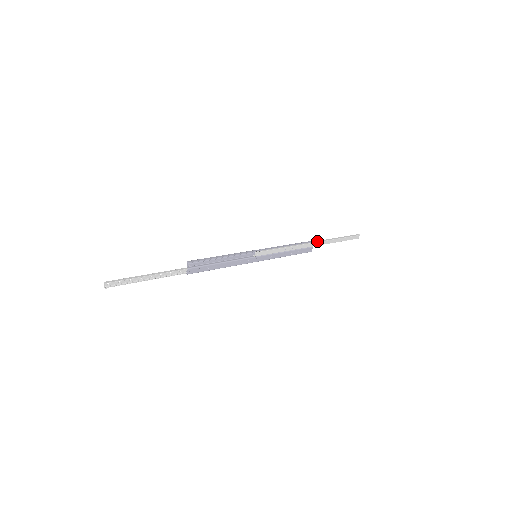
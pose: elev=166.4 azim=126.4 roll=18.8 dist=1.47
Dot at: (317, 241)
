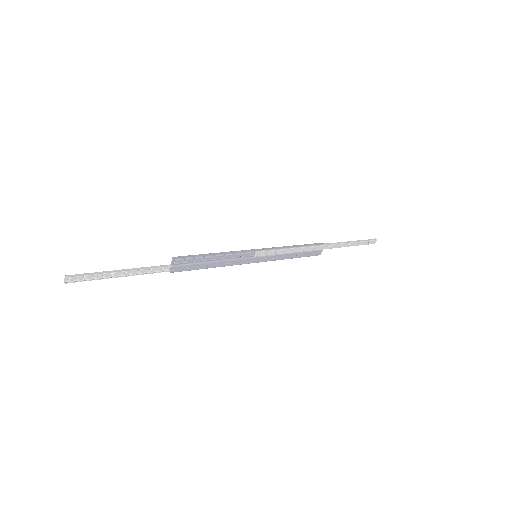
Dot at: (328, 243)
